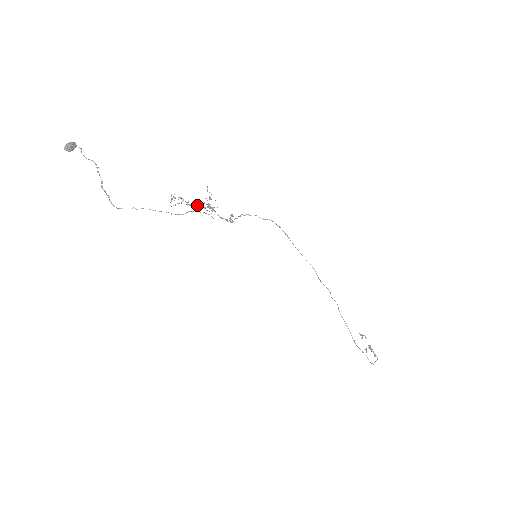
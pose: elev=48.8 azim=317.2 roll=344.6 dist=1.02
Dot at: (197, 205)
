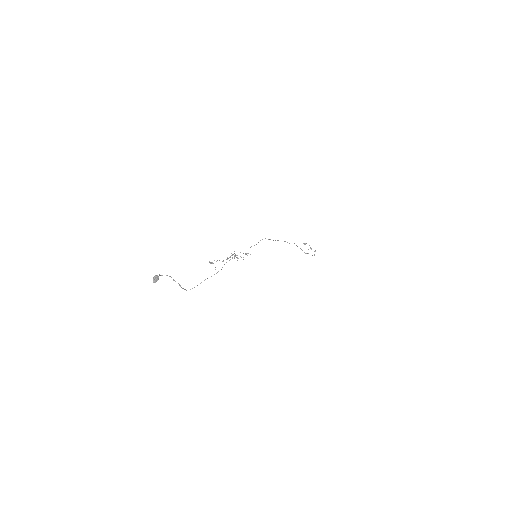
Dot at: (227, 259)
